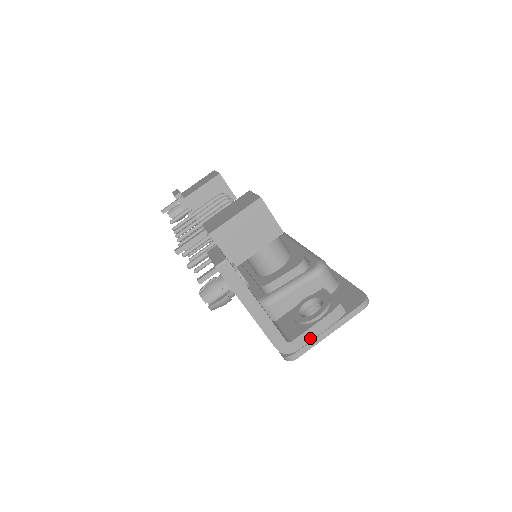
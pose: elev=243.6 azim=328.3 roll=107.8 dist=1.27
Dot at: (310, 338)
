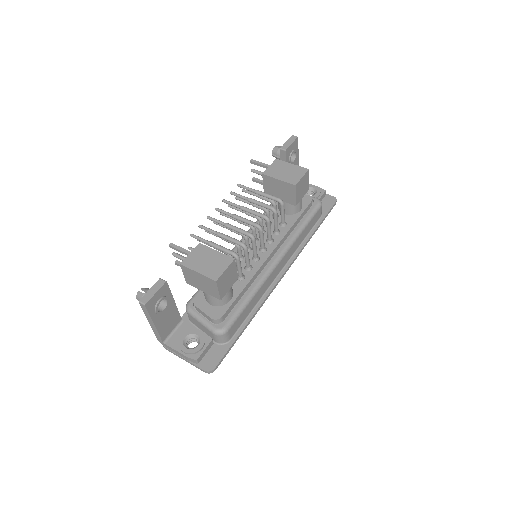
Dot at: (174, 352)
